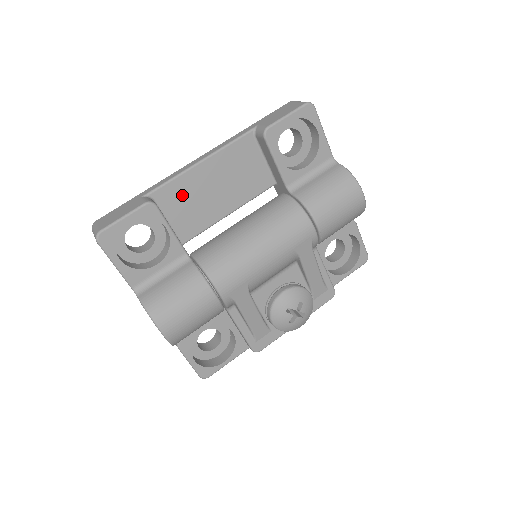
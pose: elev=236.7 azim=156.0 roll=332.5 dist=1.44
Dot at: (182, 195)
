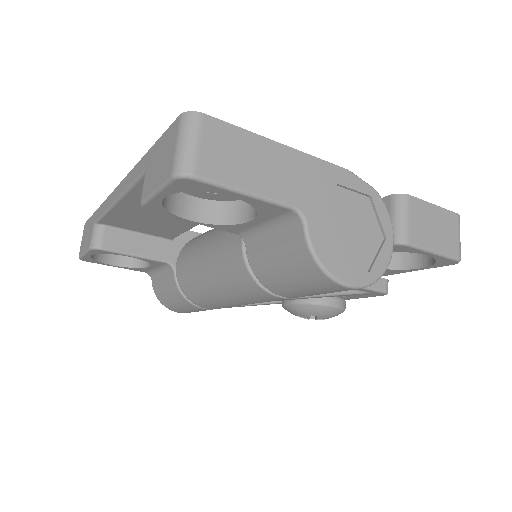
Dot at: (129, 220)
